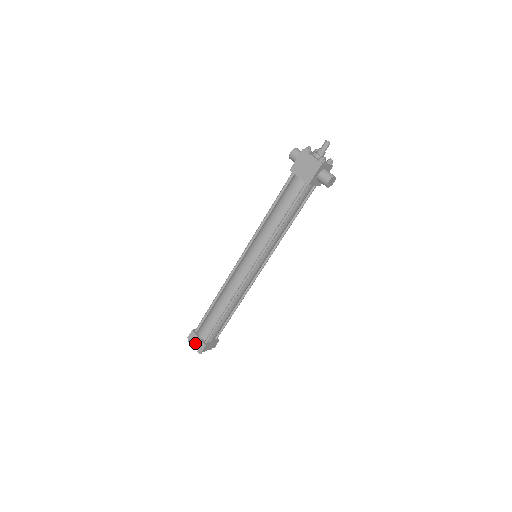
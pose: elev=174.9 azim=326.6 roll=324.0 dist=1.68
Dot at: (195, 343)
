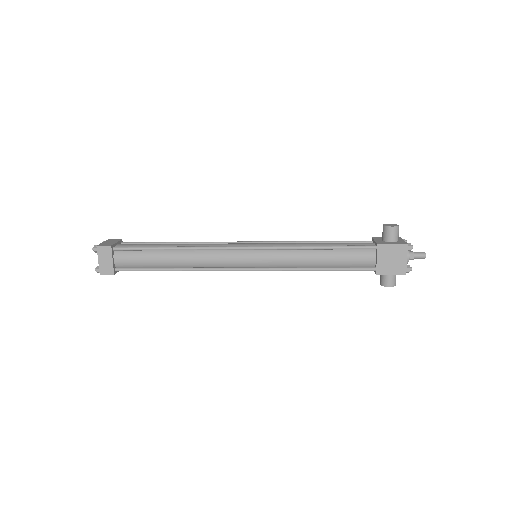
Dot at: (102, 260)
